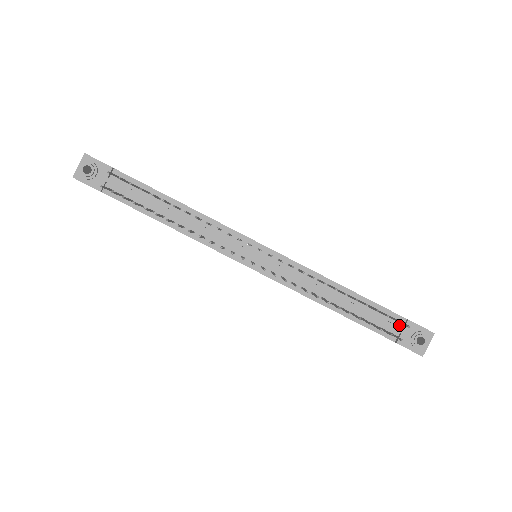
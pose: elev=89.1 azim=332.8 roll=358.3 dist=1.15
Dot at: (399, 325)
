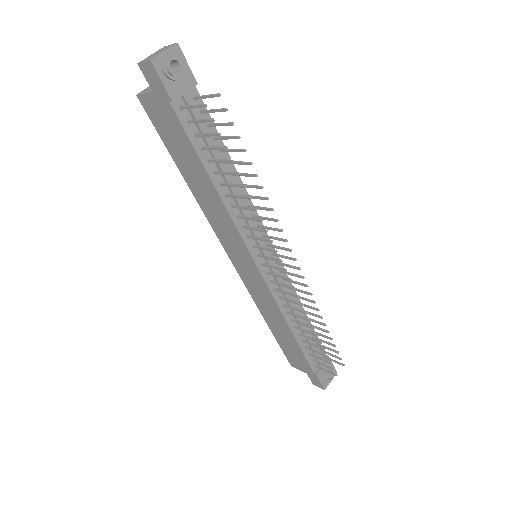
Dot at: occluded
